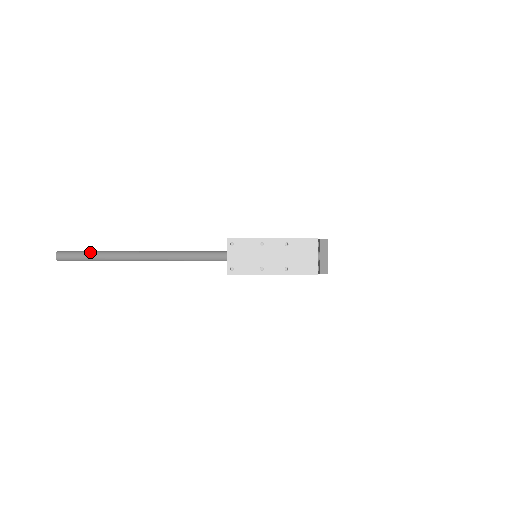
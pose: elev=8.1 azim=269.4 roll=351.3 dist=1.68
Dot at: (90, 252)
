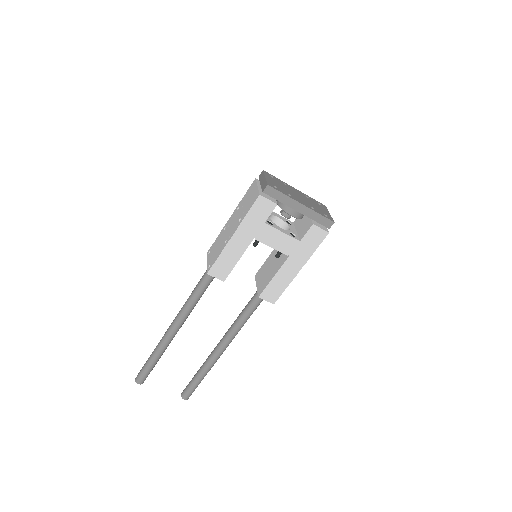
Dot at: occluded
